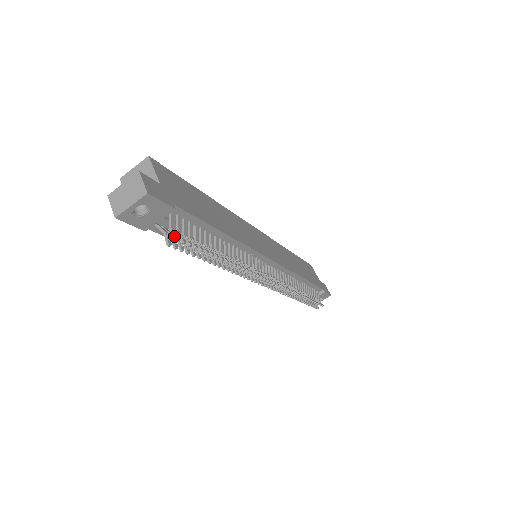
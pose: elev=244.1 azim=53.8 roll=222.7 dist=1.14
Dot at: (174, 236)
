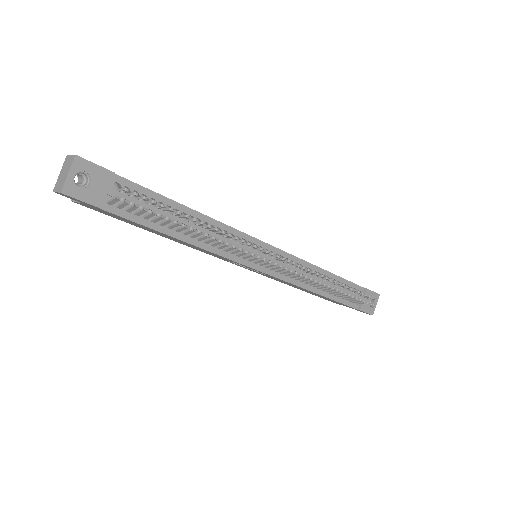
Dot at: (123, 189)
